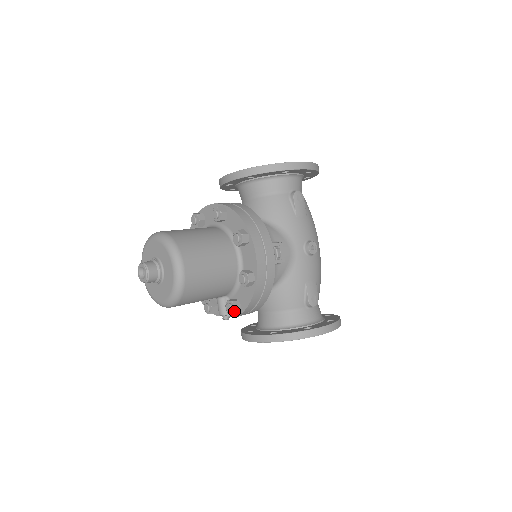
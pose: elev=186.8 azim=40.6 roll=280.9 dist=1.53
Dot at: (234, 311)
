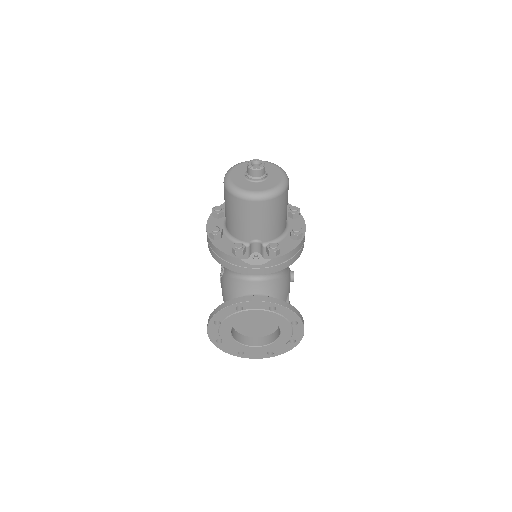
Dot at: (278, 249)
